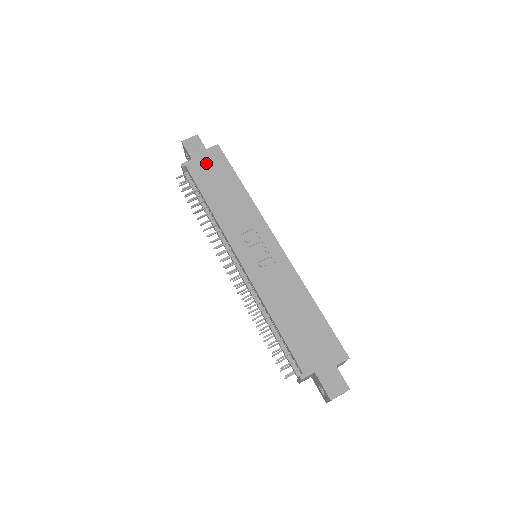
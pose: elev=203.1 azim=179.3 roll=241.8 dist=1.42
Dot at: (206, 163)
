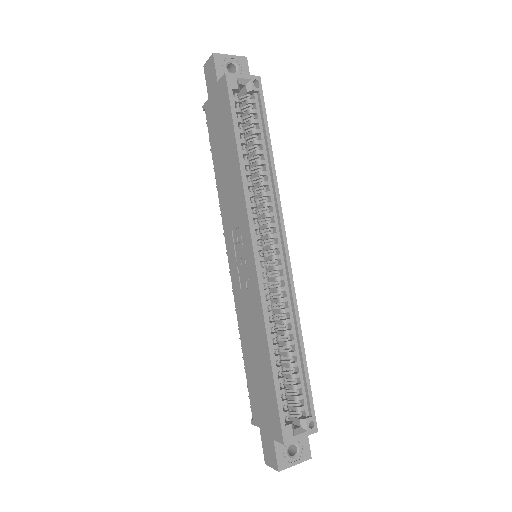
Dot at: (216, 108)
